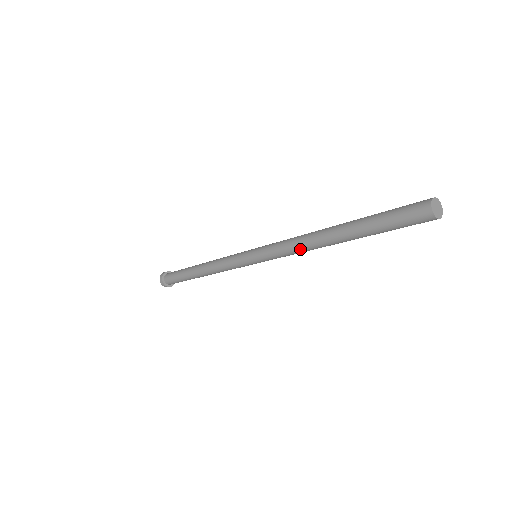
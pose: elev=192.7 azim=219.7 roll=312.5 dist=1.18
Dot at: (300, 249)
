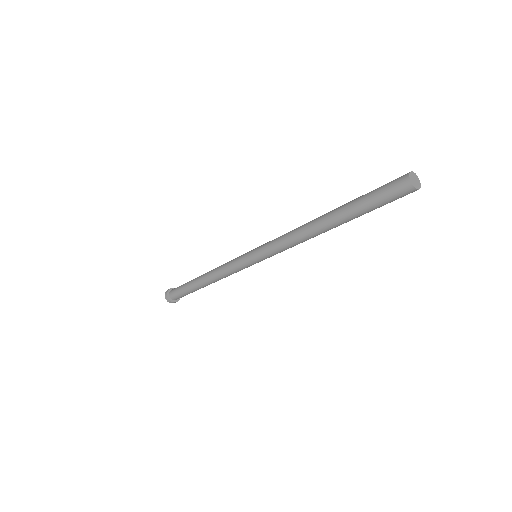
Dot at: (296, 240)
